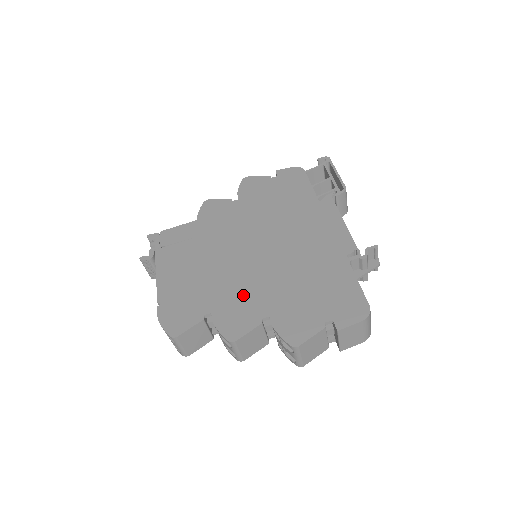
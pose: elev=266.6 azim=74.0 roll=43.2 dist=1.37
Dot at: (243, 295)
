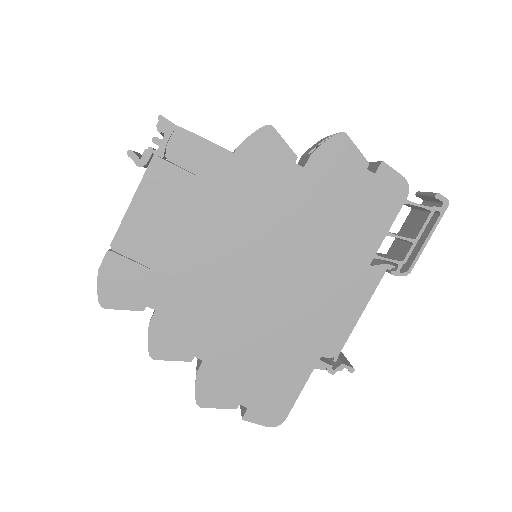
Dot at: (199, 317)
